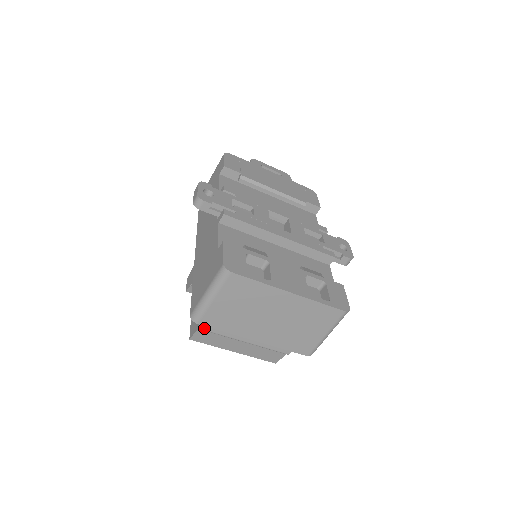
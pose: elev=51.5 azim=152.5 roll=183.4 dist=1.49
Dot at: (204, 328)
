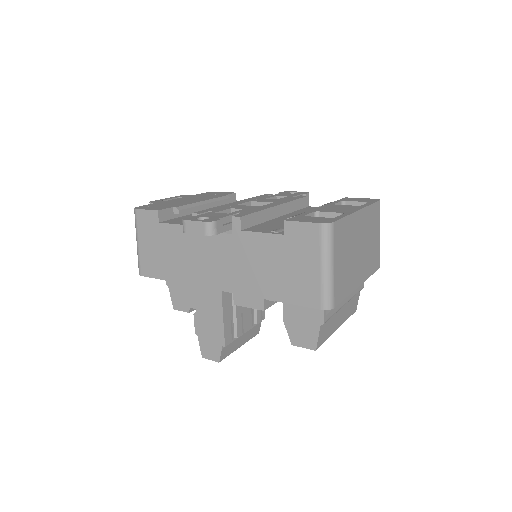
Dot at: (326, 319)
